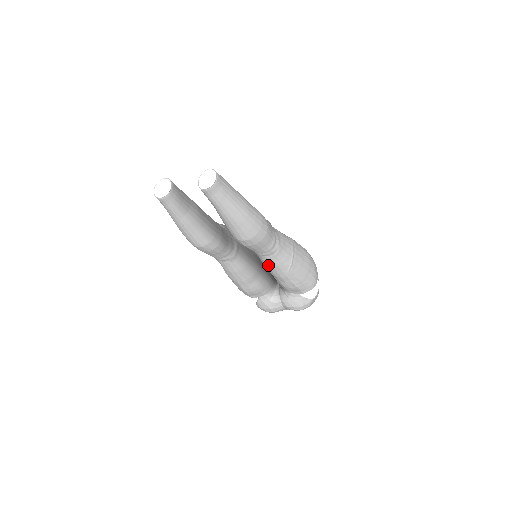
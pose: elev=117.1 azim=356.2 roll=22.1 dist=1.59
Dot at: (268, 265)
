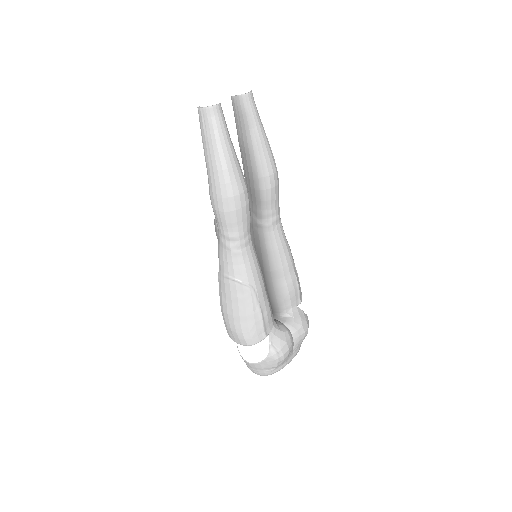
Dot at: (277, 244)
